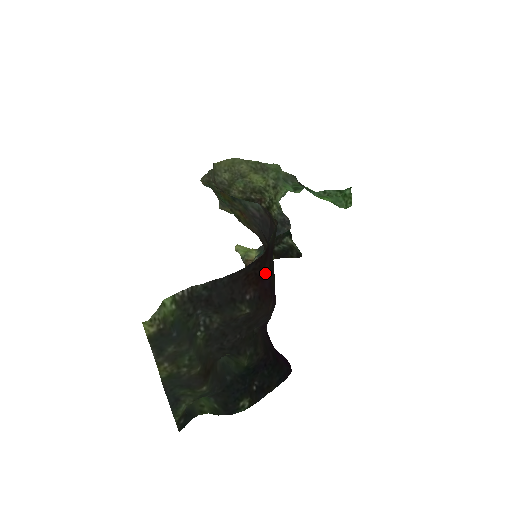
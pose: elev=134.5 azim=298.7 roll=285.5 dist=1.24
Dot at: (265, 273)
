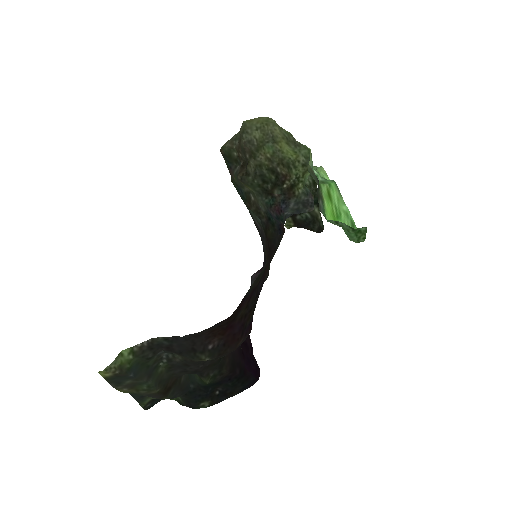
Dot at: (237, 319)
